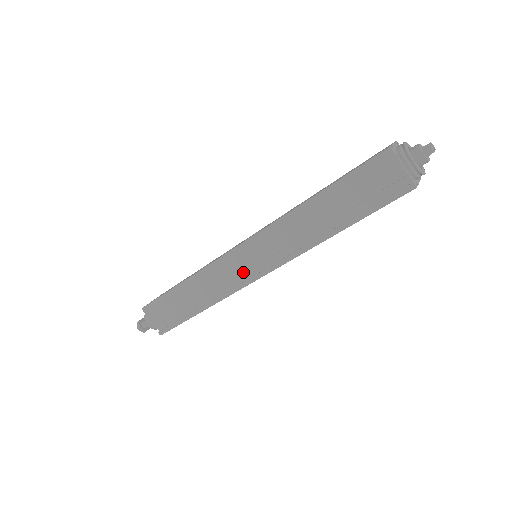
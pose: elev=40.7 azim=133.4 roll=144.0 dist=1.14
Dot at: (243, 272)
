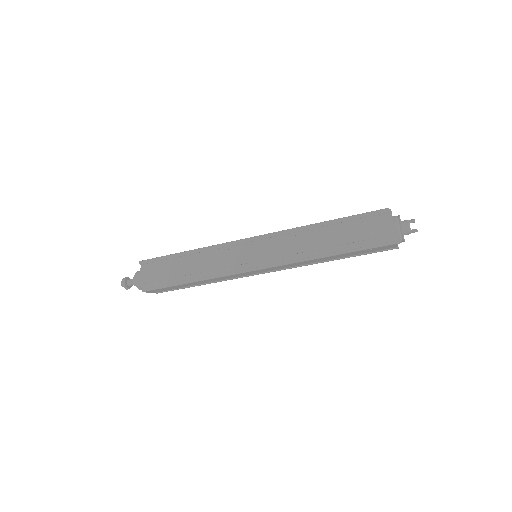
Dot at: occluded
